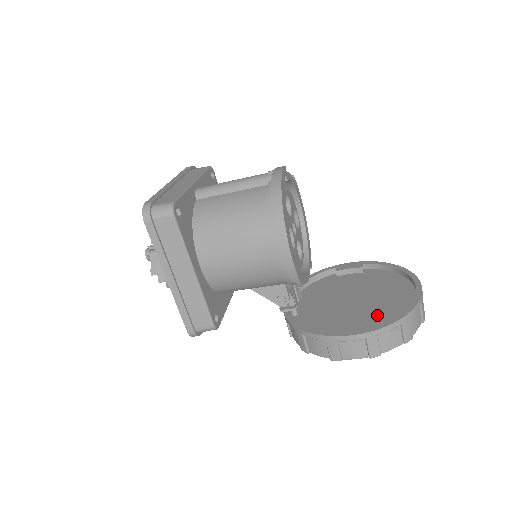
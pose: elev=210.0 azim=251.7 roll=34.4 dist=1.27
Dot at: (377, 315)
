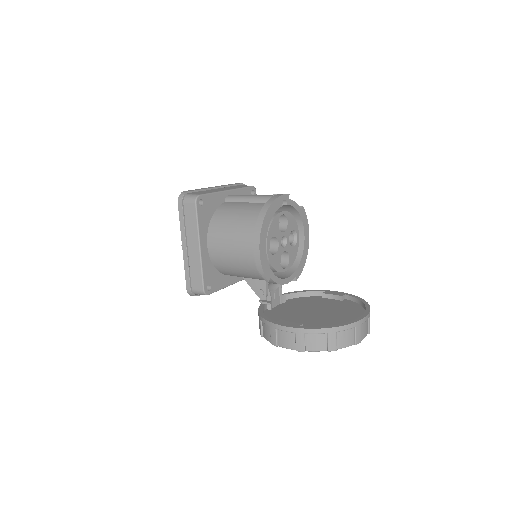
Dot at: (318, 324)
